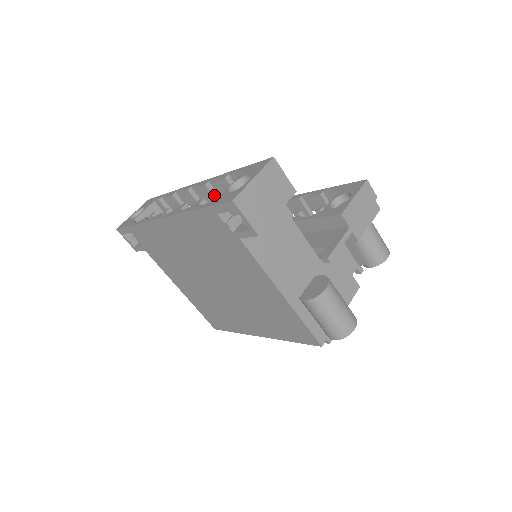
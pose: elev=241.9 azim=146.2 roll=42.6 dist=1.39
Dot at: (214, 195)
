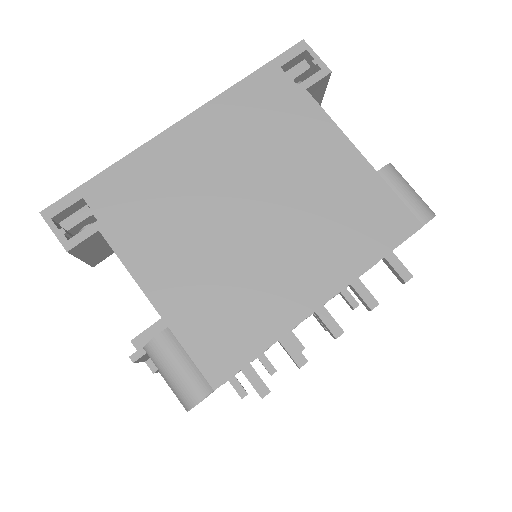
Dot at: occluded
